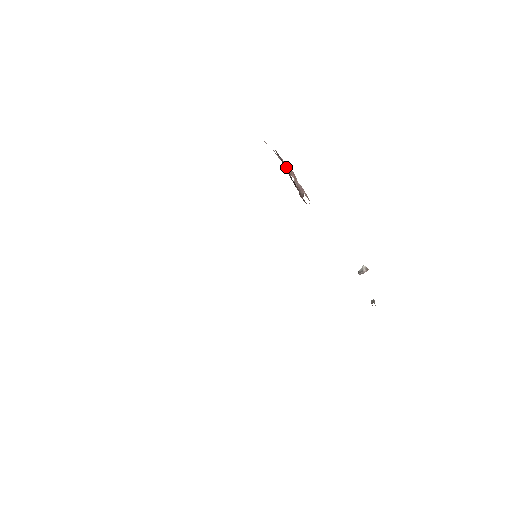
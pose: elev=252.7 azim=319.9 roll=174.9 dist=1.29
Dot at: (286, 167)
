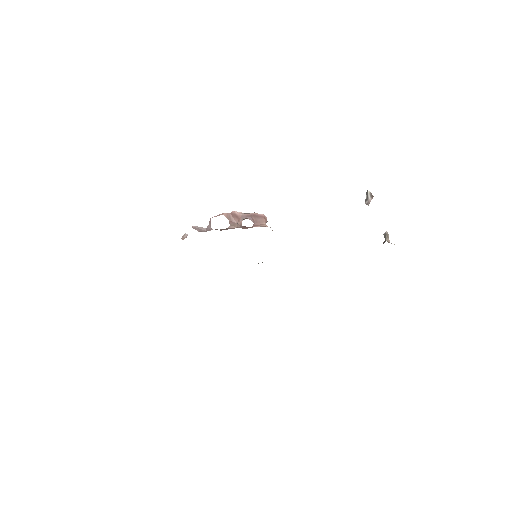
Dot at: (221, 214)
